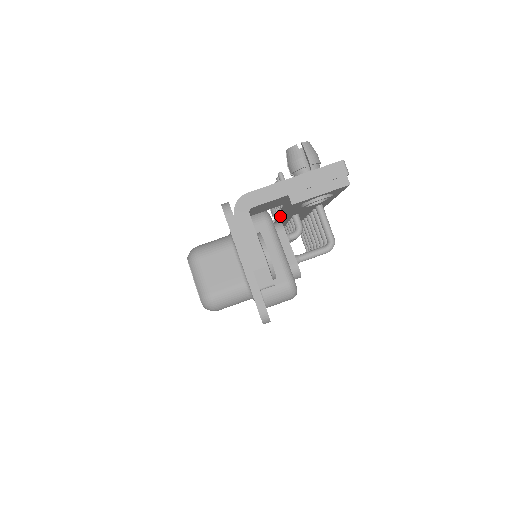
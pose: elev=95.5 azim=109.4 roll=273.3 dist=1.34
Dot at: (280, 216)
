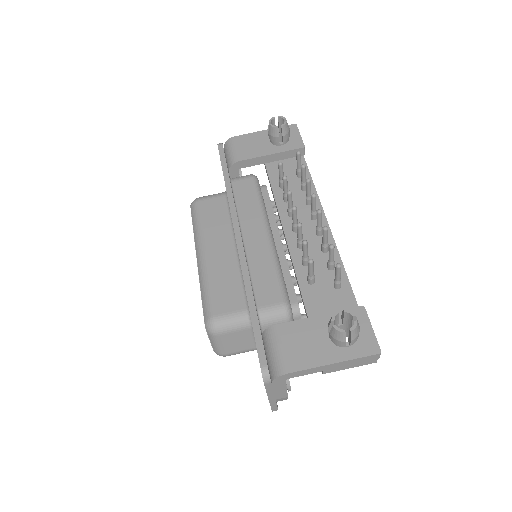
Dot at: (296, 279)
